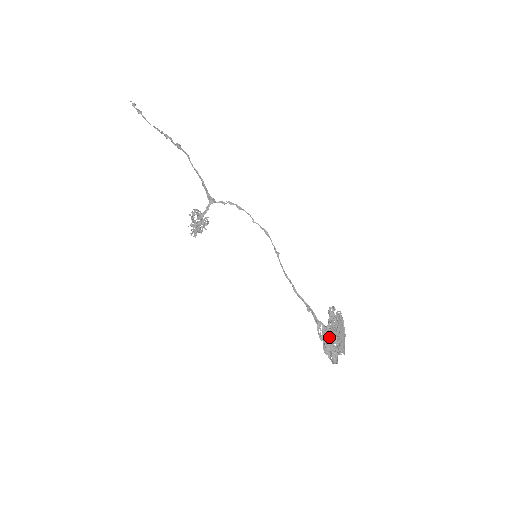
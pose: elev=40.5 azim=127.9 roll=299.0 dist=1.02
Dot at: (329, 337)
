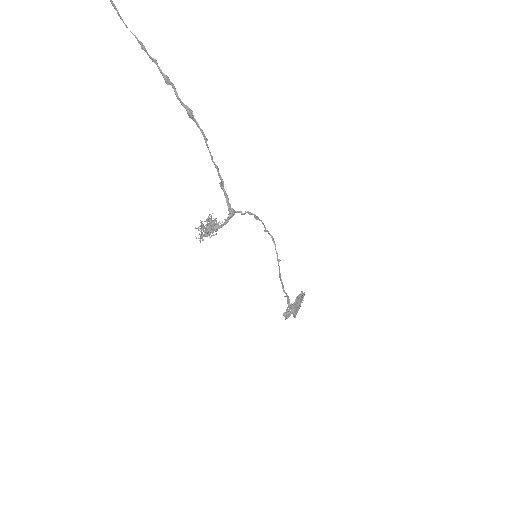
Dot at: (291, 308)
